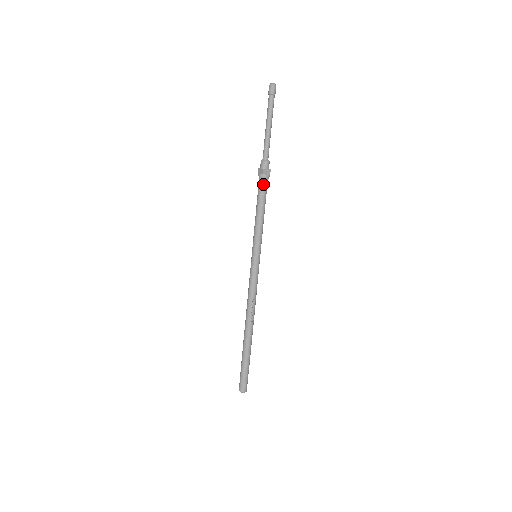
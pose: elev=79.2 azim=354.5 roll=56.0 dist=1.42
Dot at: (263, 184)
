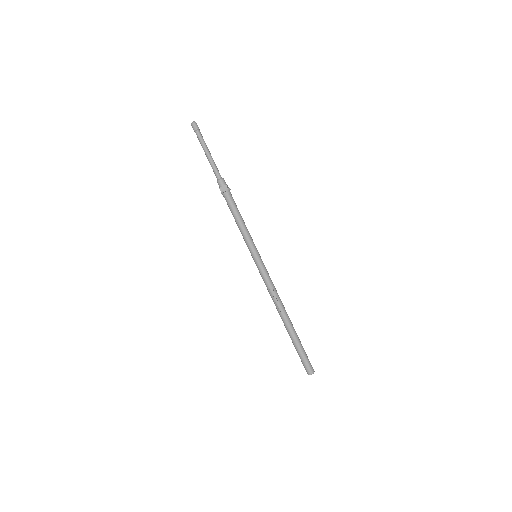
Dot at: (226, 199)
